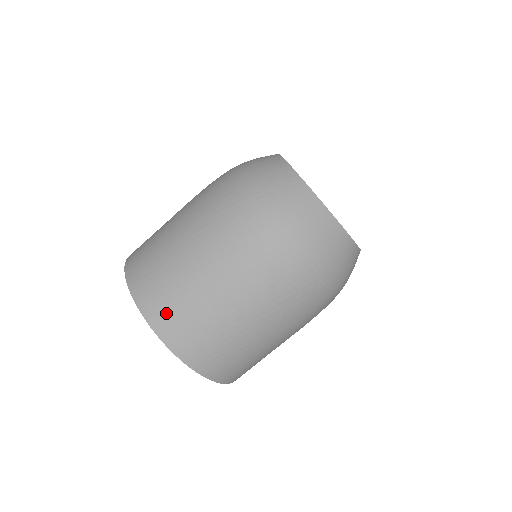
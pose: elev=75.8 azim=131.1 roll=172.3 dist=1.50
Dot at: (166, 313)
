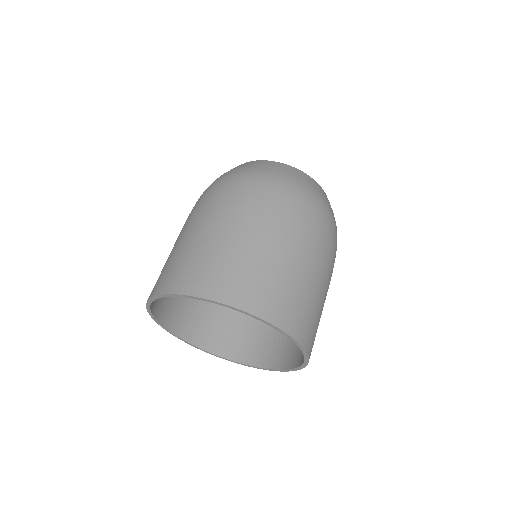
Dot at: (255, 293)
